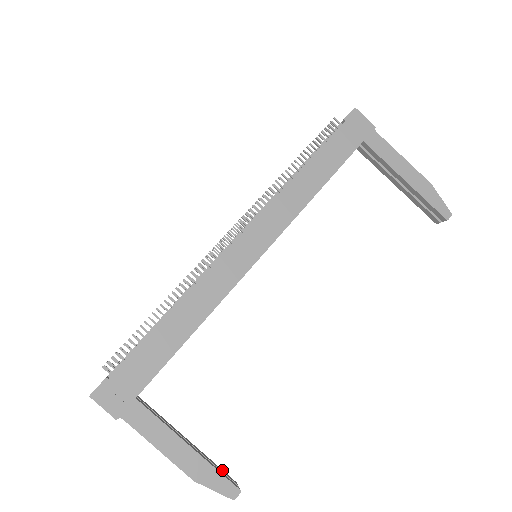
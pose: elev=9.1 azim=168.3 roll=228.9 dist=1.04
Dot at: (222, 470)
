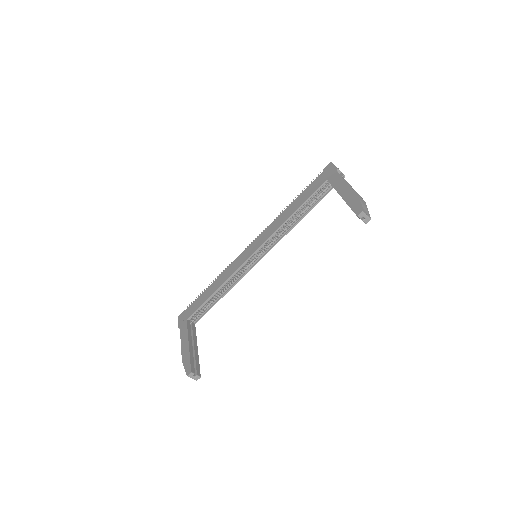
Dot at: (199, 367)
